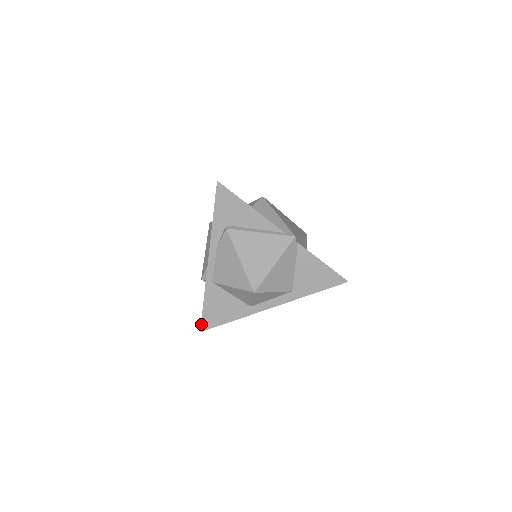
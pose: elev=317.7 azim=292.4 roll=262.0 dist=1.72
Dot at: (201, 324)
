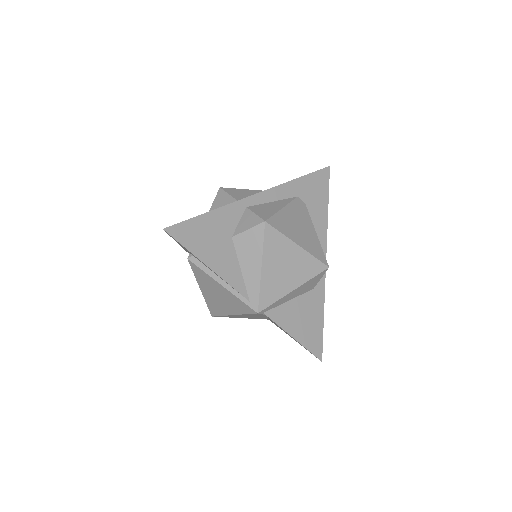
Dot at: occluded
